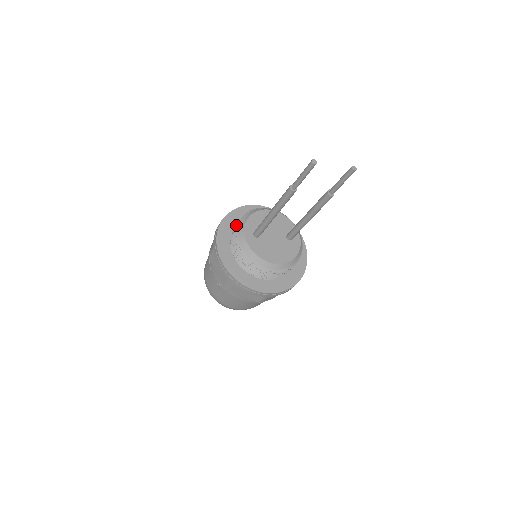
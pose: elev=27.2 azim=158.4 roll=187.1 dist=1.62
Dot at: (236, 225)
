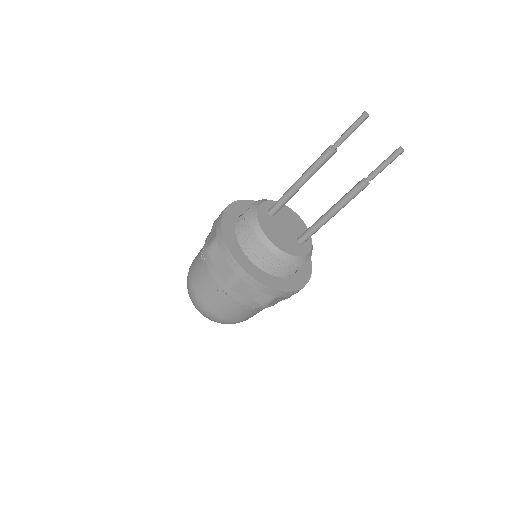
Dot at: occluded
